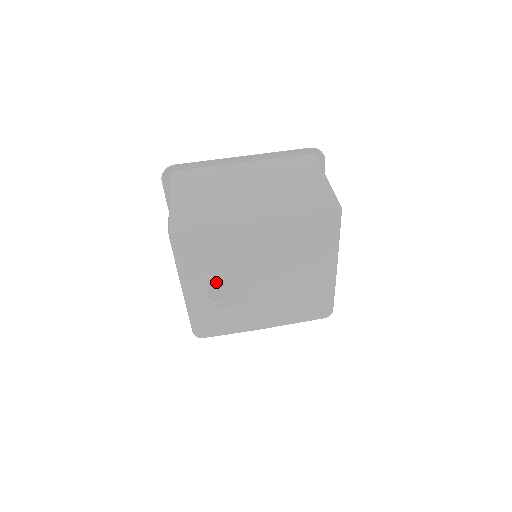
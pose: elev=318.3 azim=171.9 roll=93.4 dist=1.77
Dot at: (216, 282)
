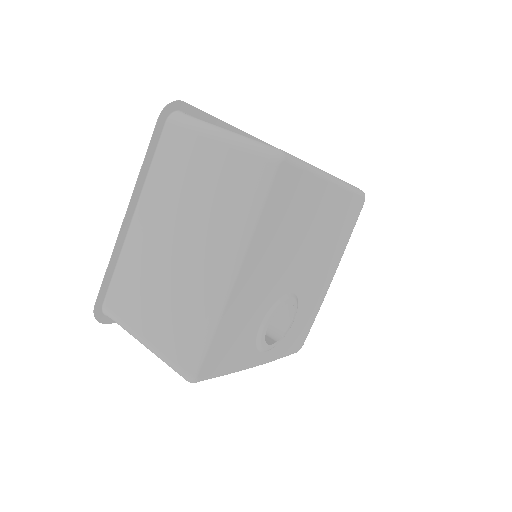
Dot at: occluded
